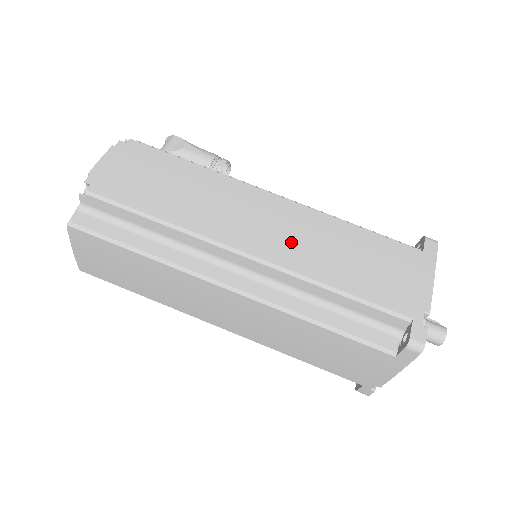
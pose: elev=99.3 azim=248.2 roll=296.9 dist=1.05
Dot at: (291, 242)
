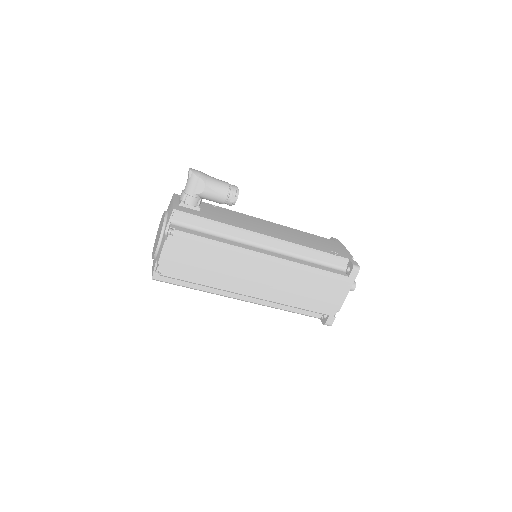
Dot at: (274, 287)
